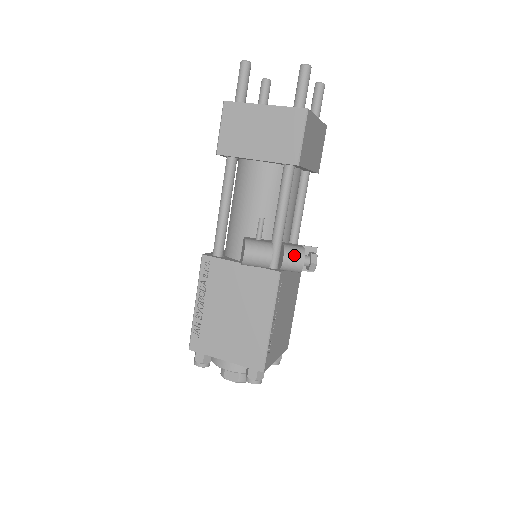
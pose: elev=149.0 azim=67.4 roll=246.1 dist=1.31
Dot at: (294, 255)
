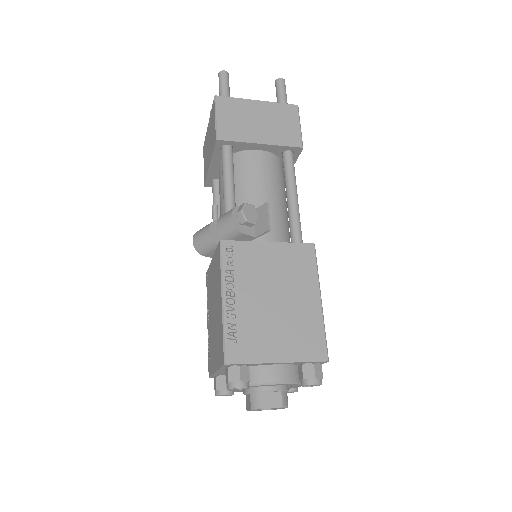
Dot at: (225, 216)
